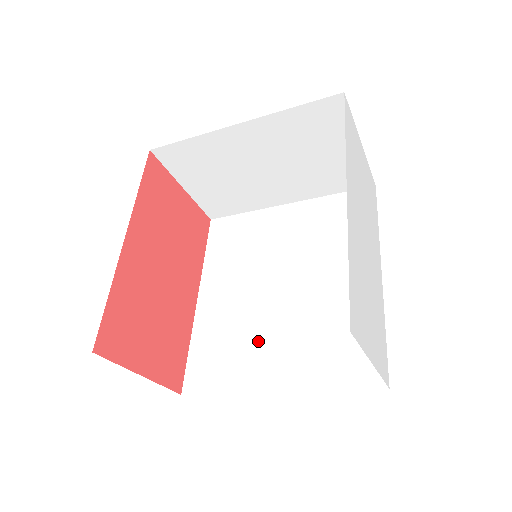
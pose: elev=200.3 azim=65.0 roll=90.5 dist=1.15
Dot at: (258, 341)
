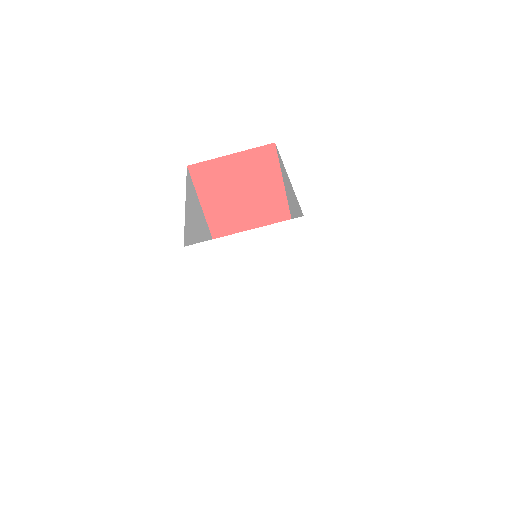
Dot at: occluded
